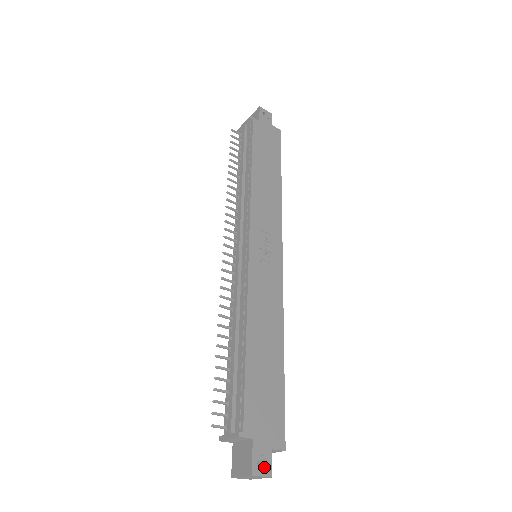
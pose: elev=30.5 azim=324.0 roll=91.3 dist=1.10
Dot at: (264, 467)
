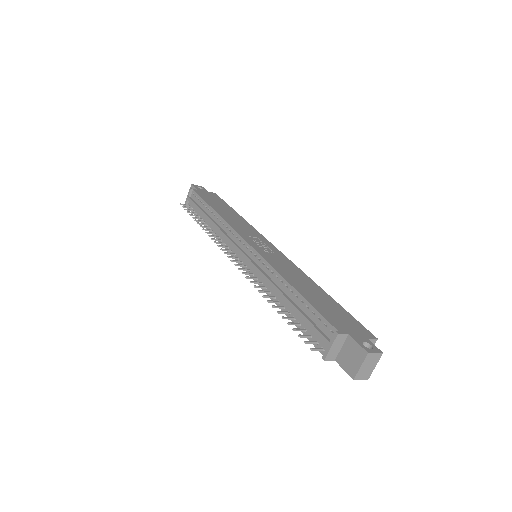
Dot at: (372, 349)
